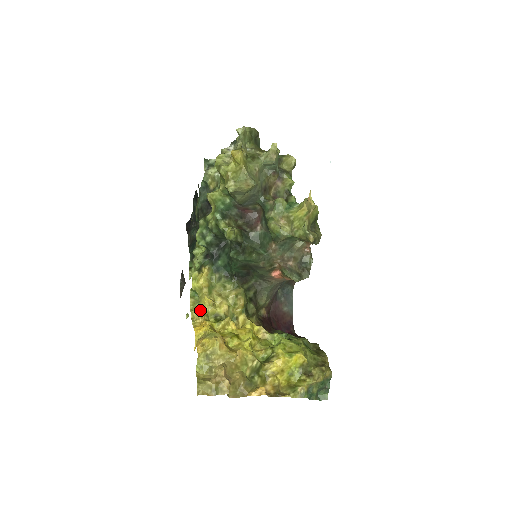
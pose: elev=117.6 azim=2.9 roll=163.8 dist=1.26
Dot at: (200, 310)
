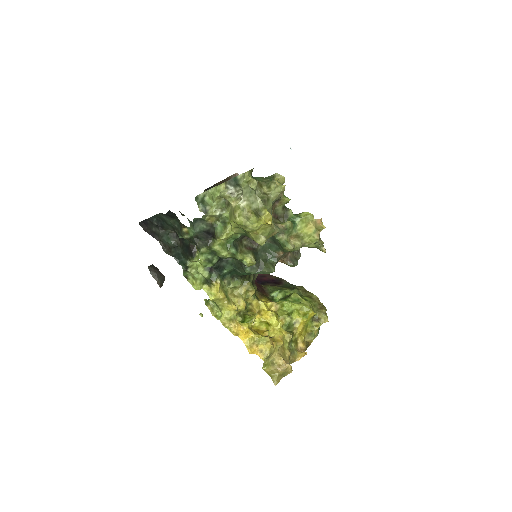
Dot at: (229, 317)
